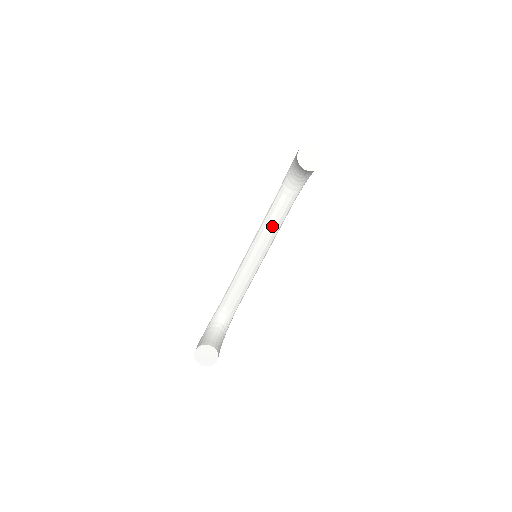
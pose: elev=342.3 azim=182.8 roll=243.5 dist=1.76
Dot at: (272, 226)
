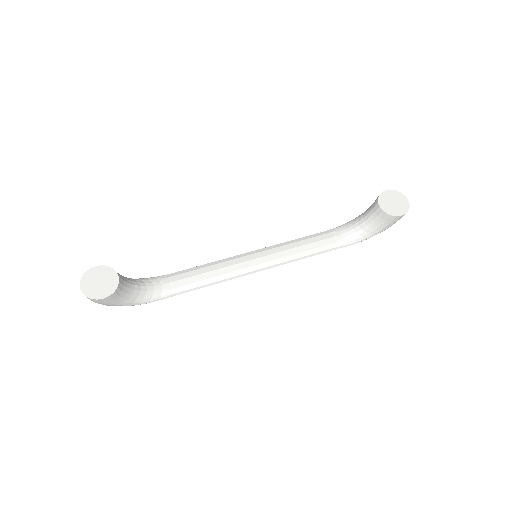
Dot at: (296, 248)
